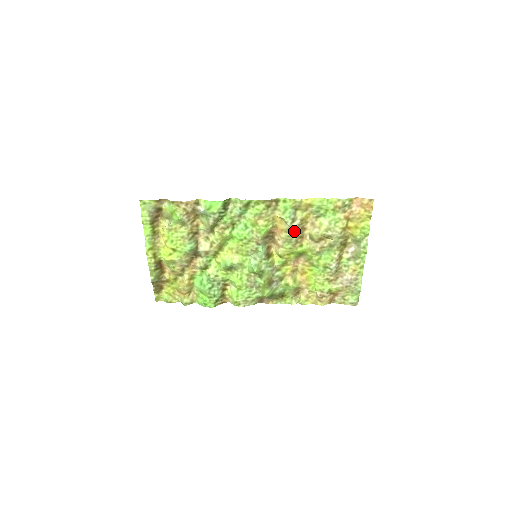
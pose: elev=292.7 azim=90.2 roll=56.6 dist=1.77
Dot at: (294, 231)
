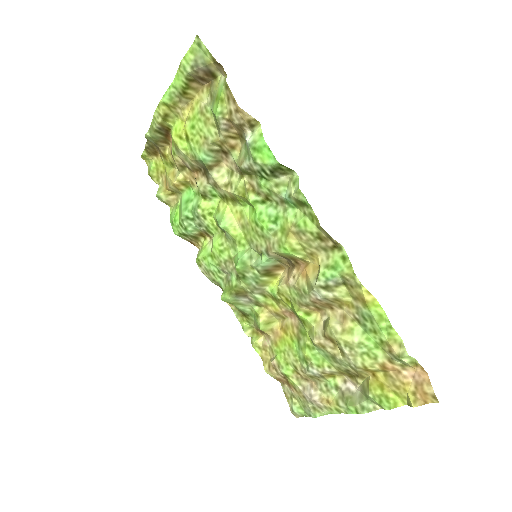
Dot at: (315, 296)
